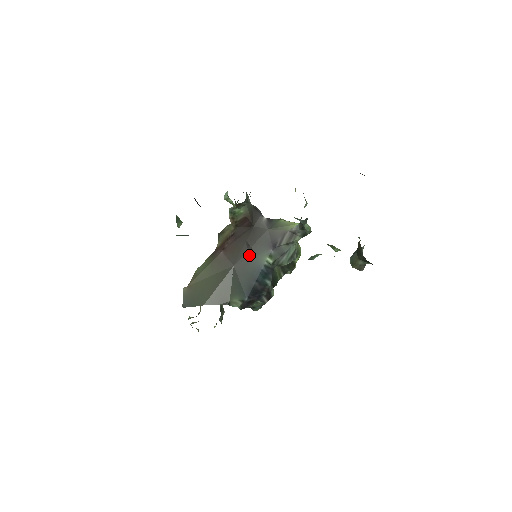
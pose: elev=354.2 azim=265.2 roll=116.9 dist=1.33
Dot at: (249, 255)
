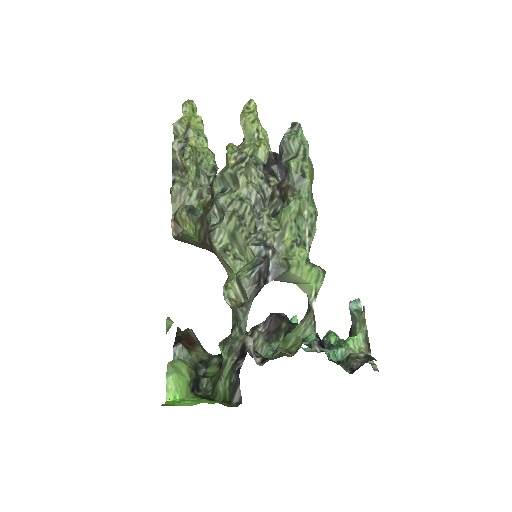
Dot at: occluded
